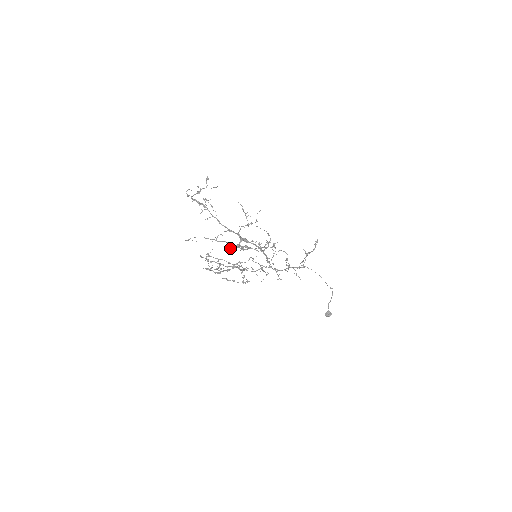
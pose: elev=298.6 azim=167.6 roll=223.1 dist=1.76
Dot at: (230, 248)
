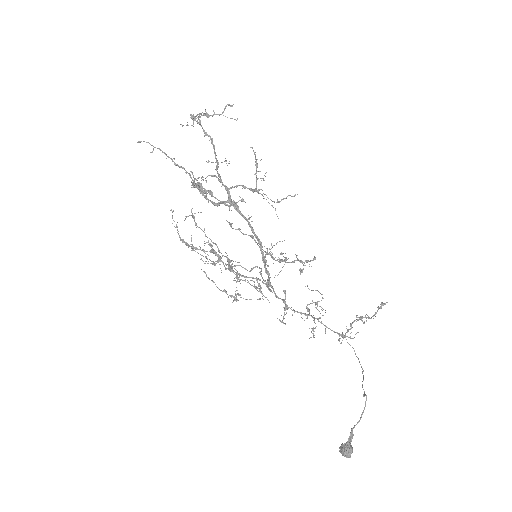
Dot at: (191, 187)
